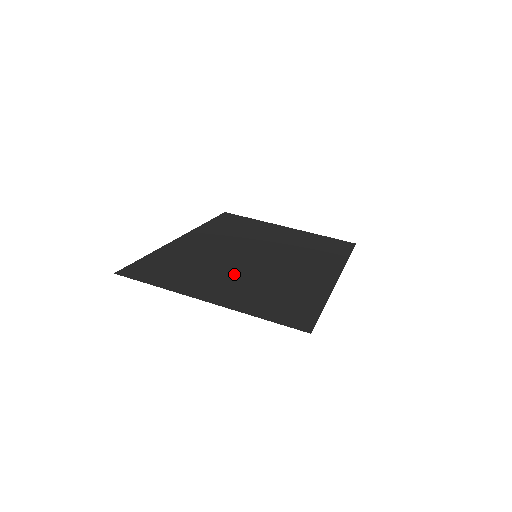
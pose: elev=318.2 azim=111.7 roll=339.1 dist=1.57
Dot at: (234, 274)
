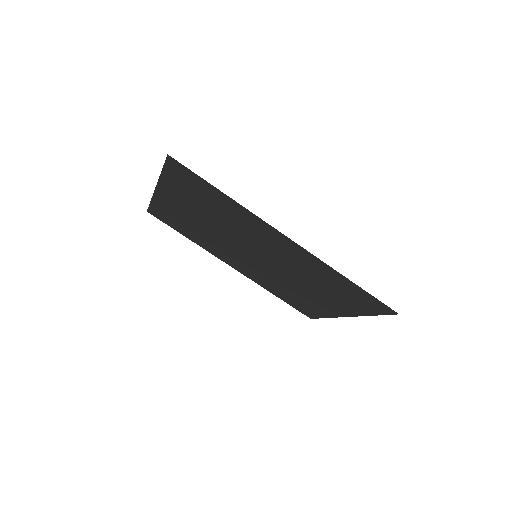
Dot at: (209, 225)
